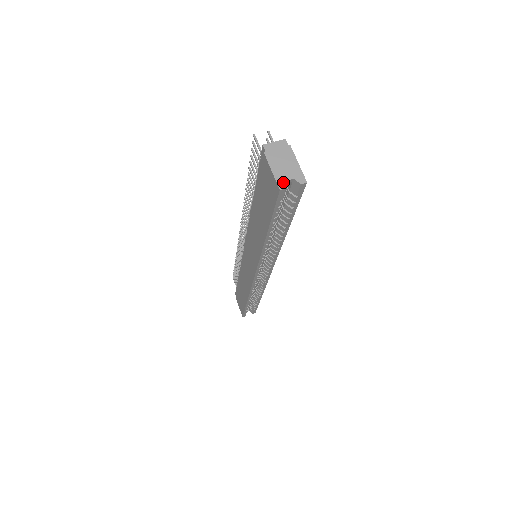
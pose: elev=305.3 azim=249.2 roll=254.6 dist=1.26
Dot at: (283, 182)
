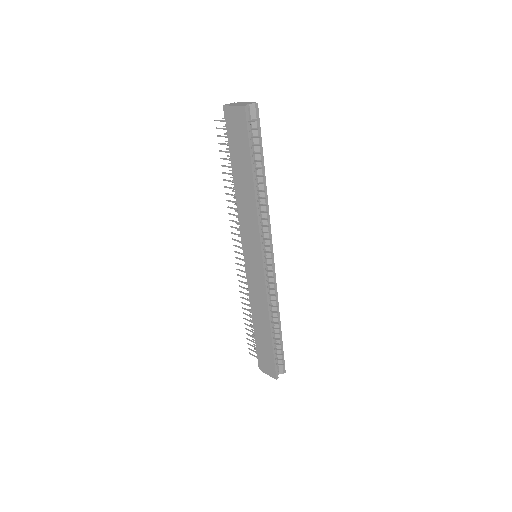
Dot at: (244, 105)
